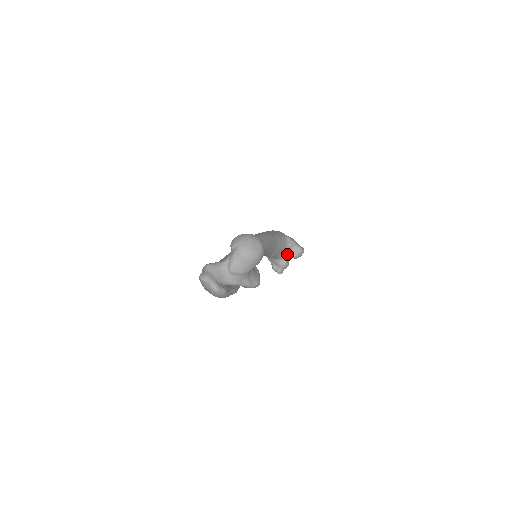
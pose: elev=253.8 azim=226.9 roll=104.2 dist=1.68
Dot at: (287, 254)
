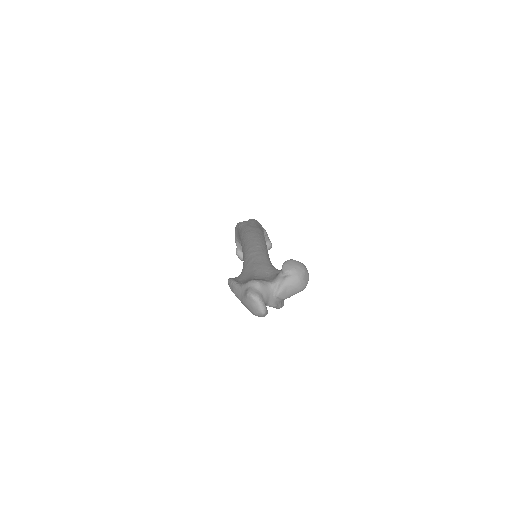
Dot at: occluded
